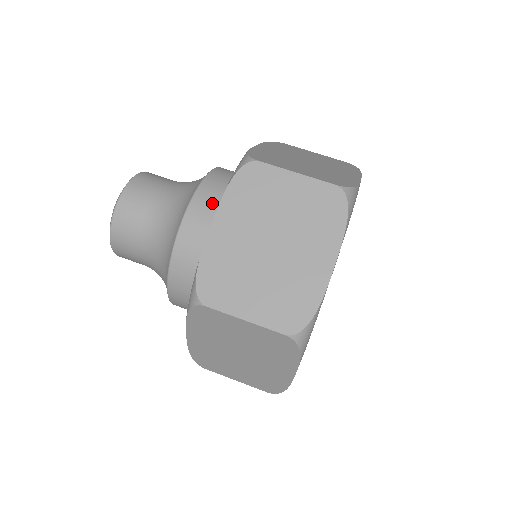
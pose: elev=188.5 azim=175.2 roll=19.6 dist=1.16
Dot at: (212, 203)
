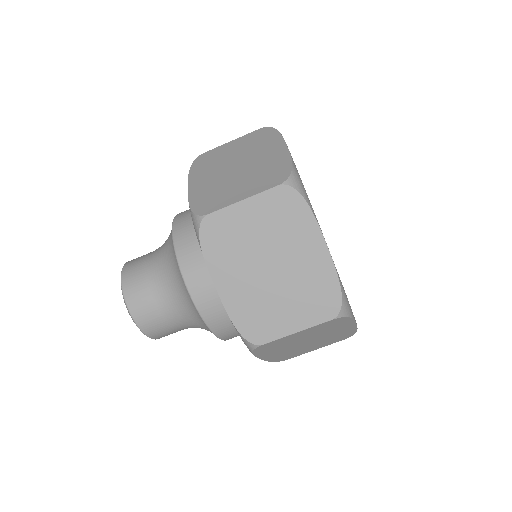
Dot at: (198, 262)
